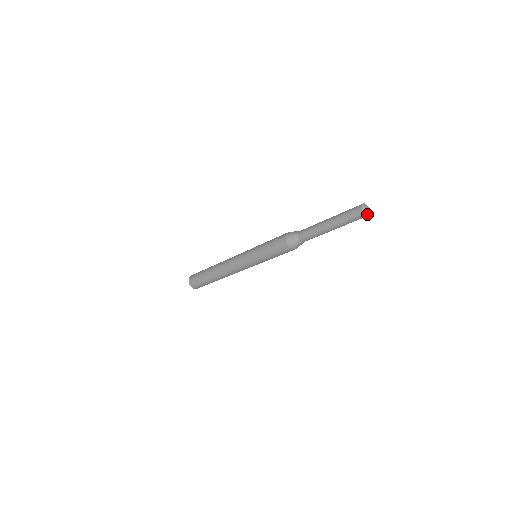
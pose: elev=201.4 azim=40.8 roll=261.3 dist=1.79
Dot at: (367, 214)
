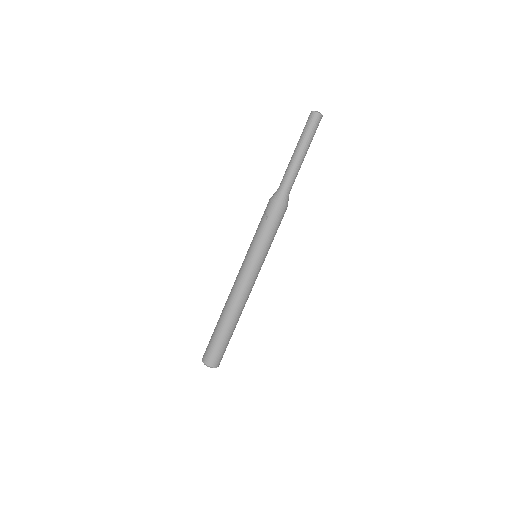
Dot at: (321, 114)
